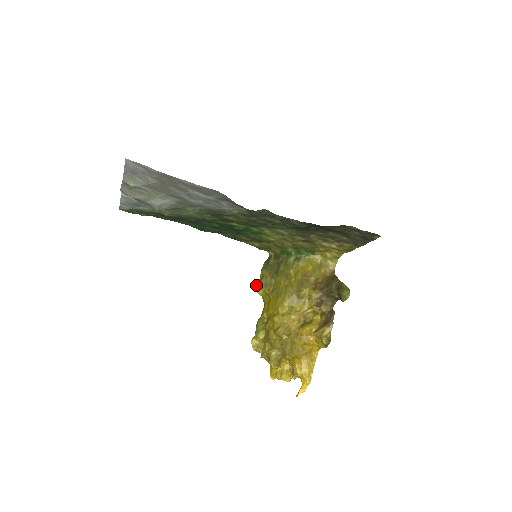
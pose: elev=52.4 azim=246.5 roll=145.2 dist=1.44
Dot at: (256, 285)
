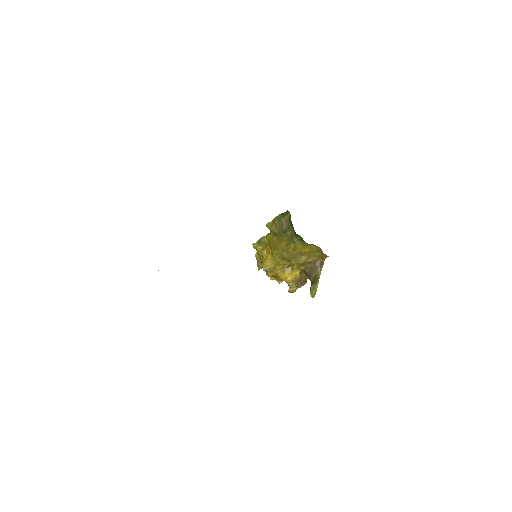
Dot at: (267, 224)
